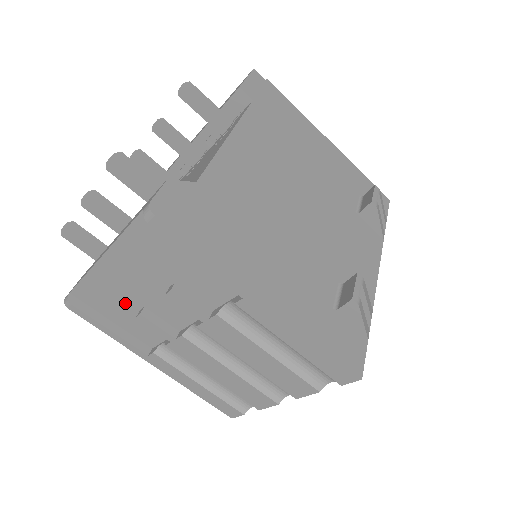
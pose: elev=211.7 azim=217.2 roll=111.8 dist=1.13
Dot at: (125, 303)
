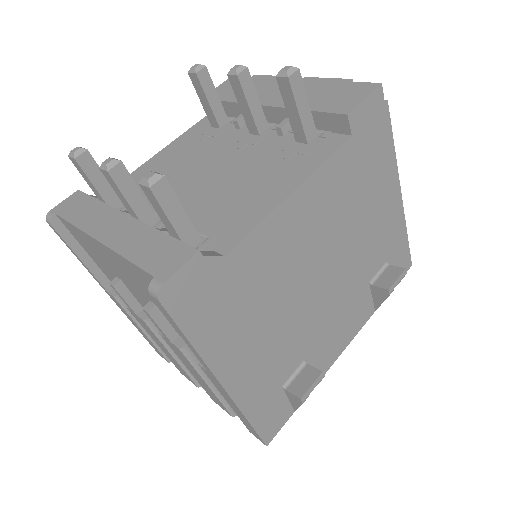
Dot at: (104, 263)
